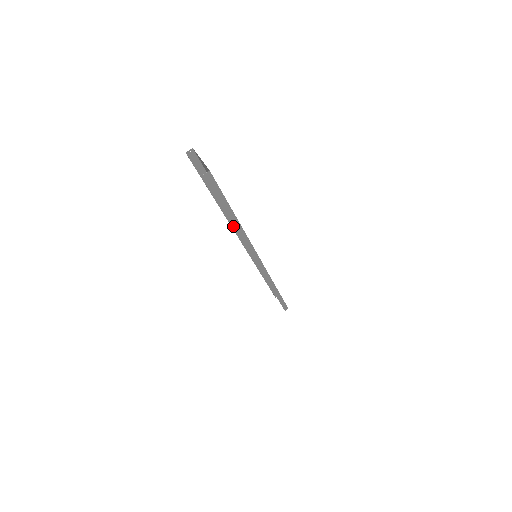
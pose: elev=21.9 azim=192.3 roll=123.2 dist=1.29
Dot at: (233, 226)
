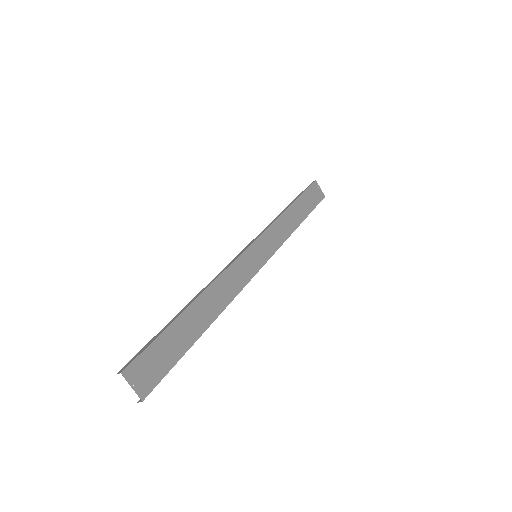
Dot at: occluded
